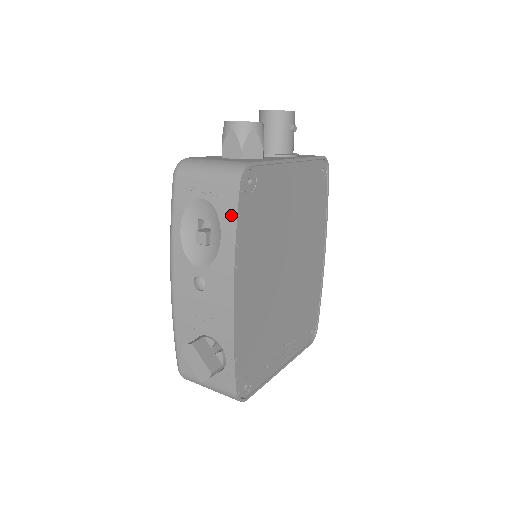
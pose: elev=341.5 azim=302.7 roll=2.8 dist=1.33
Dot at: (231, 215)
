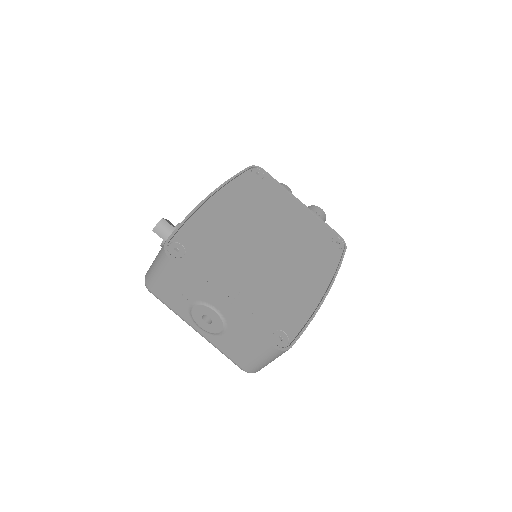
Dot at: occluded
